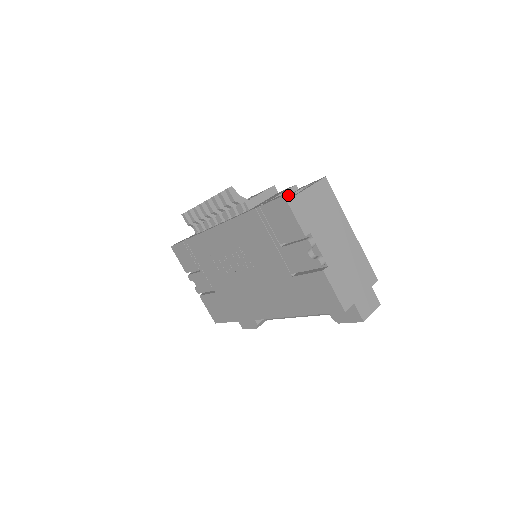
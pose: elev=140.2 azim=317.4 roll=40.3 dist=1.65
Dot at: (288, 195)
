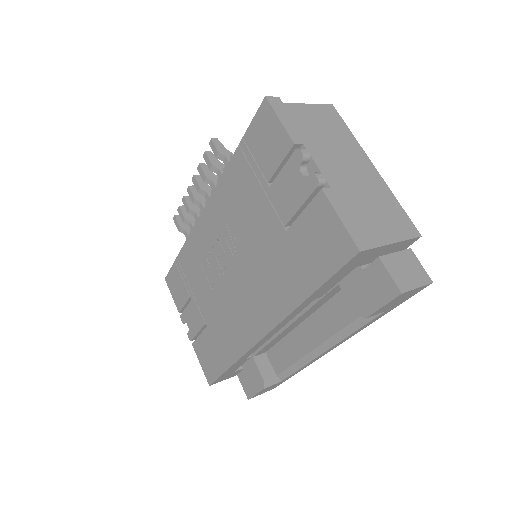
Dot at: (272, 99)
